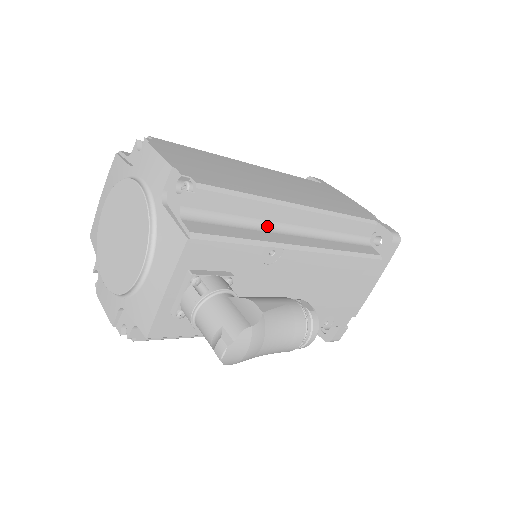
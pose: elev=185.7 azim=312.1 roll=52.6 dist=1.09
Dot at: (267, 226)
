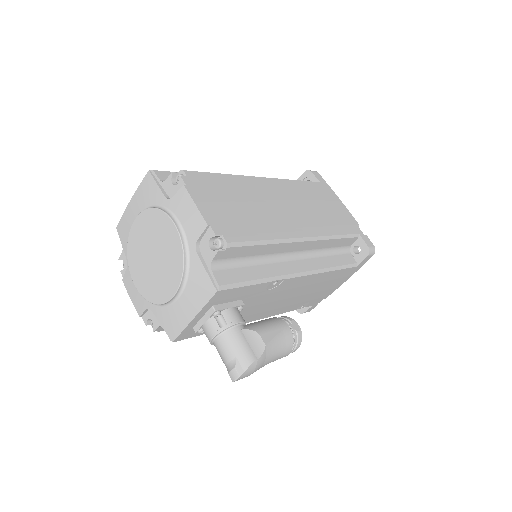
Dot at: (273, 257)
